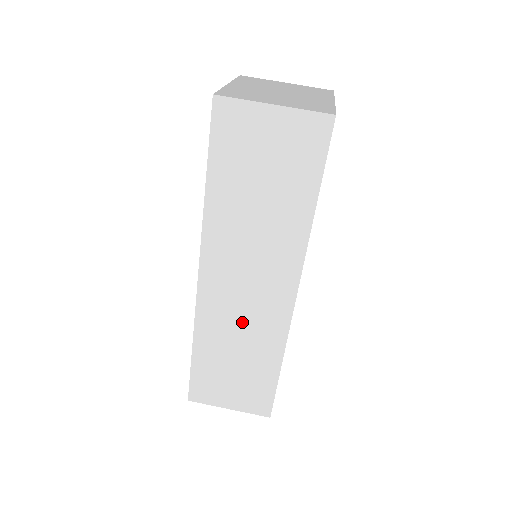
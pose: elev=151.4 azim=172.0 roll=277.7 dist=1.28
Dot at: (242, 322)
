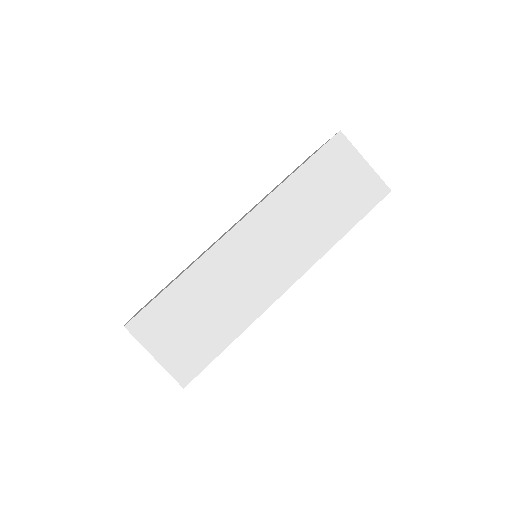
Dot at: (238, 280)
